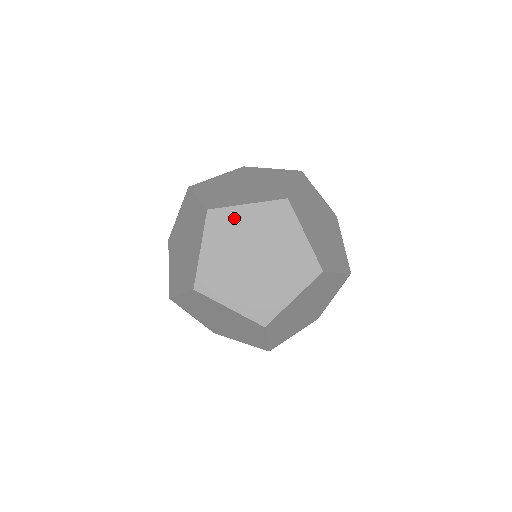
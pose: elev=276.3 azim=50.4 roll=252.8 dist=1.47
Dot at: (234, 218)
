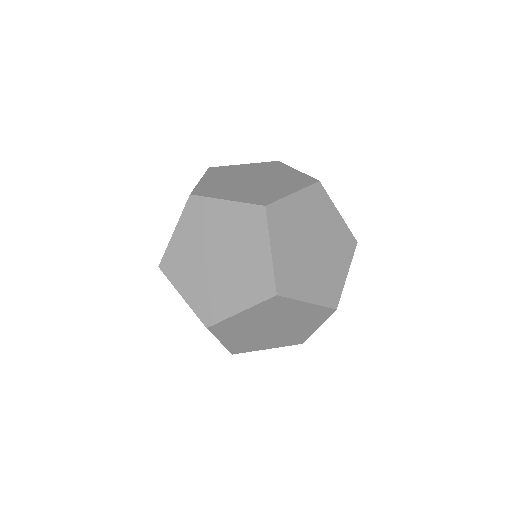
Dot at: (210, 210)
